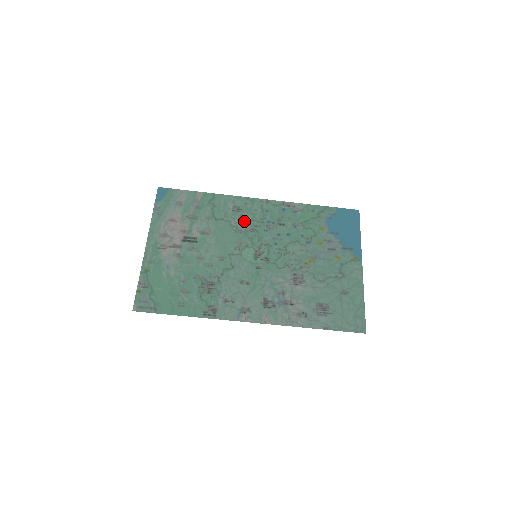
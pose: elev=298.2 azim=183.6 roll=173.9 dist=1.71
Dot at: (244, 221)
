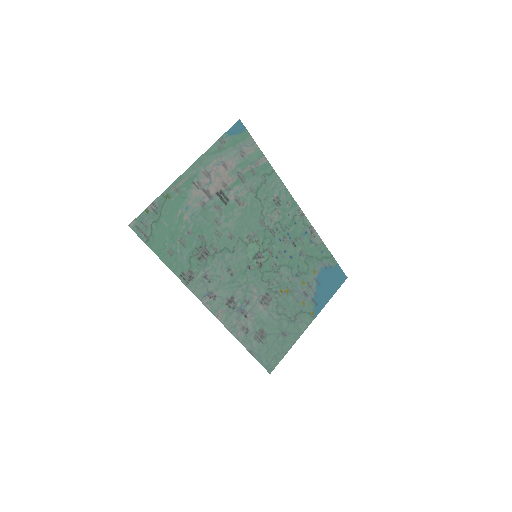
Dot at: (273, 217)
